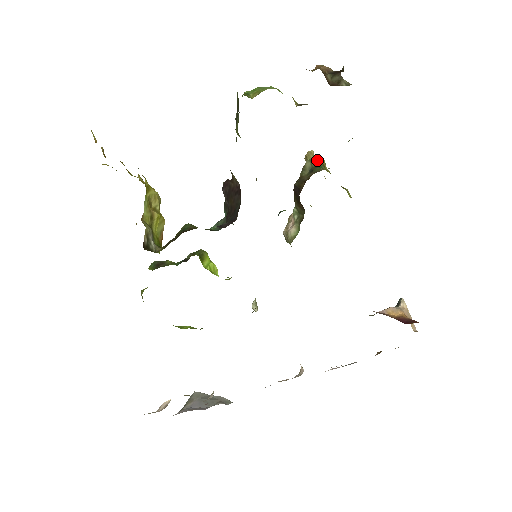
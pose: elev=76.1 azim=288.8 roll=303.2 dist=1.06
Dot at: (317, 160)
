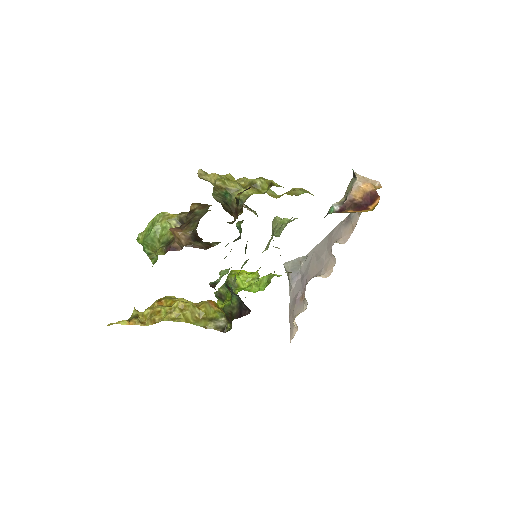
Dot at: (218, 190)
